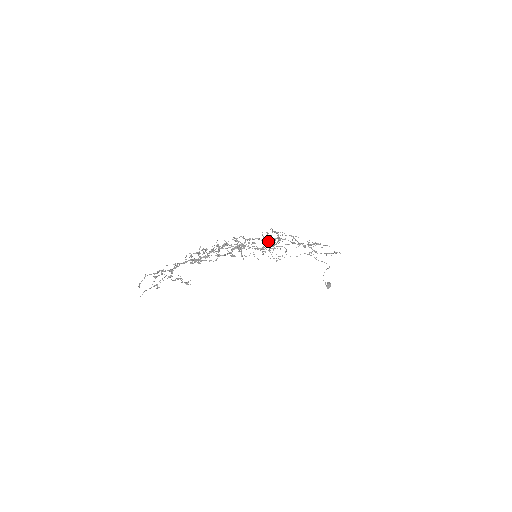
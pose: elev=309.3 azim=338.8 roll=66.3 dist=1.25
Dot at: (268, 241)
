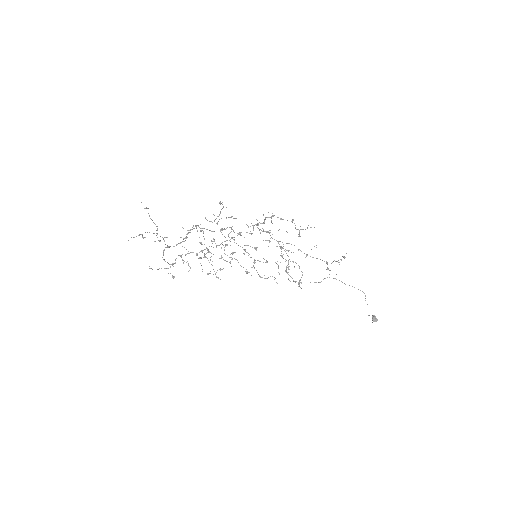
Dot at: (268, 246)
